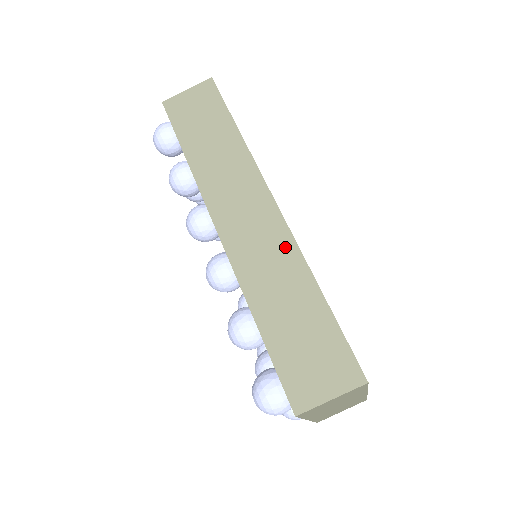
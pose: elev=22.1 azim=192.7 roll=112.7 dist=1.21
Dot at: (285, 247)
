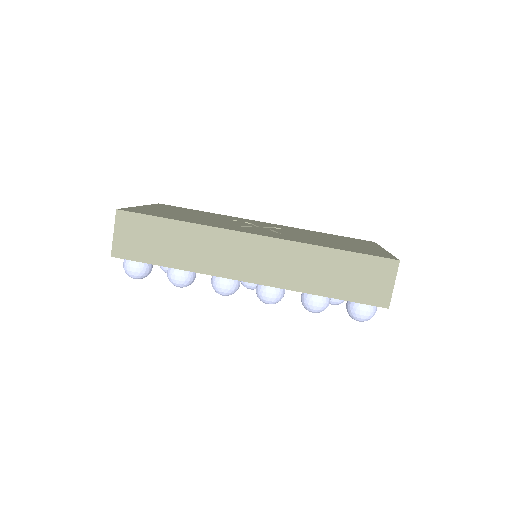
Dot at: (291, 250)
